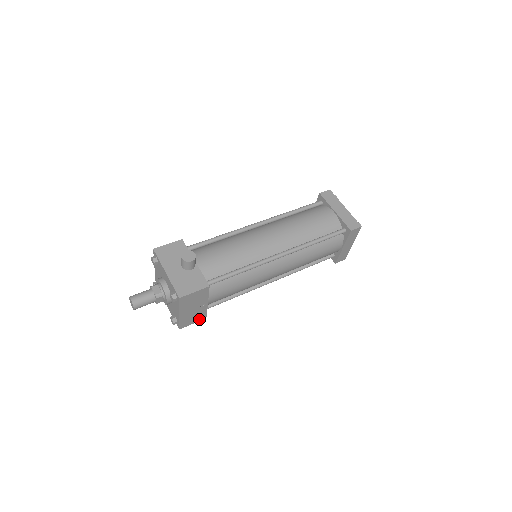
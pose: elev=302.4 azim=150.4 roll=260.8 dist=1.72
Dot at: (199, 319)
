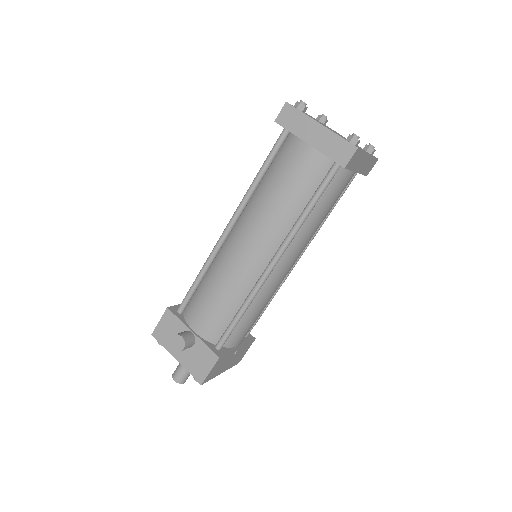
Dot at: (249, 346)
